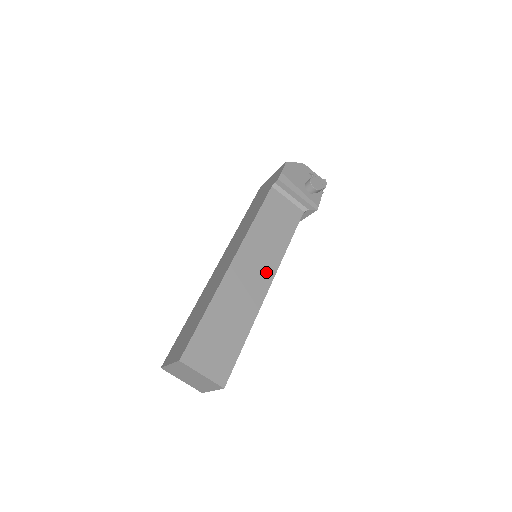
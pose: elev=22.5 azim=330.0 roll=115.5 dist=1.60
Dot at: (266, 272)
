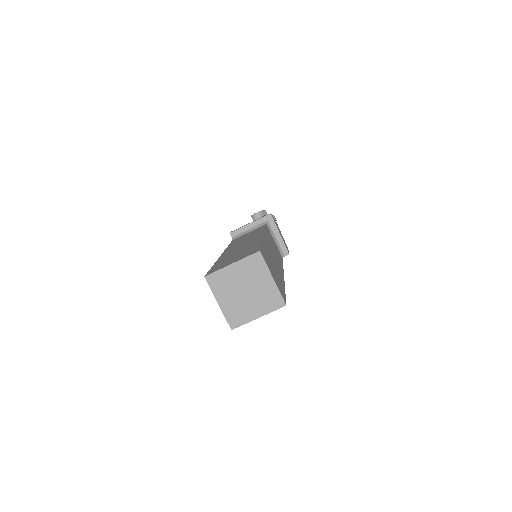
Dot at: occluded
